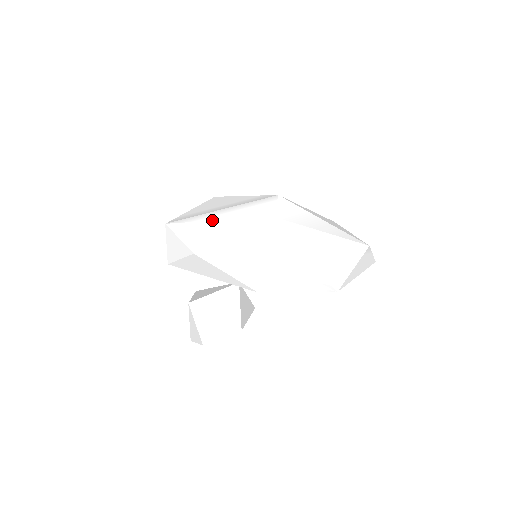
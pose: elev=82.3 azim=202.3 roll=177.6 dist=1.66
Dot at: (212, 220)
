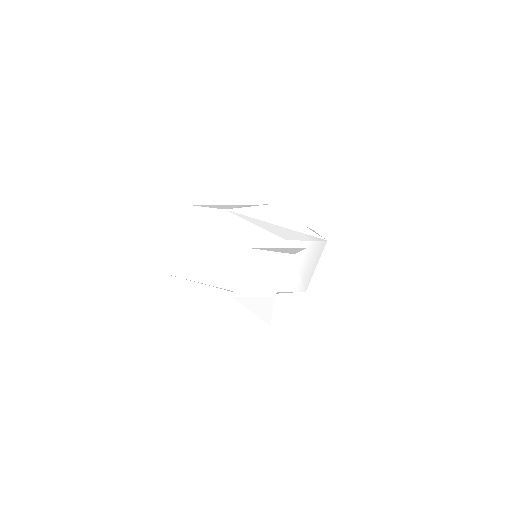
Dot at: occluded
